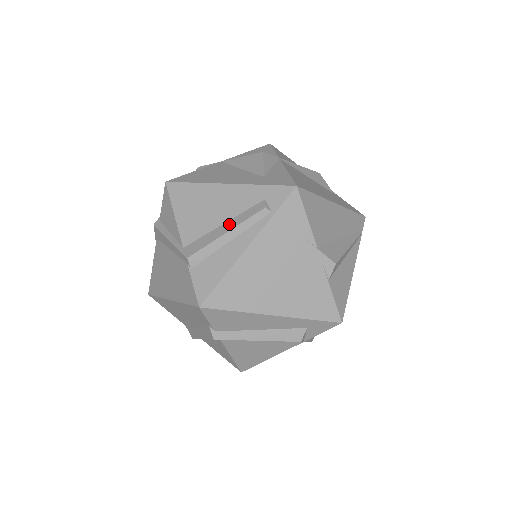
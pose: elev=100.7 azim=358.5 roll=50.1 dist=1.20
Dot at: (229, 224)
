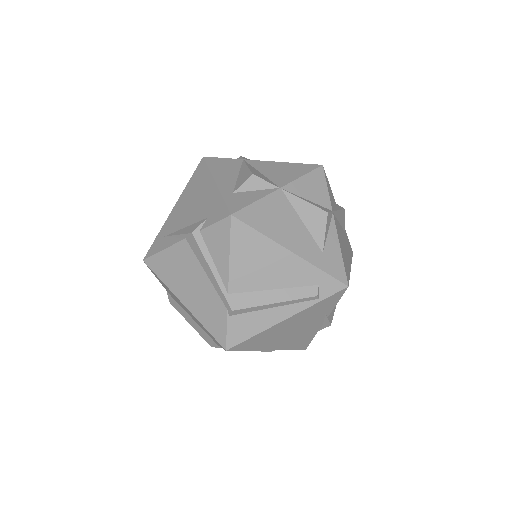
Dot at: (280, 294)
